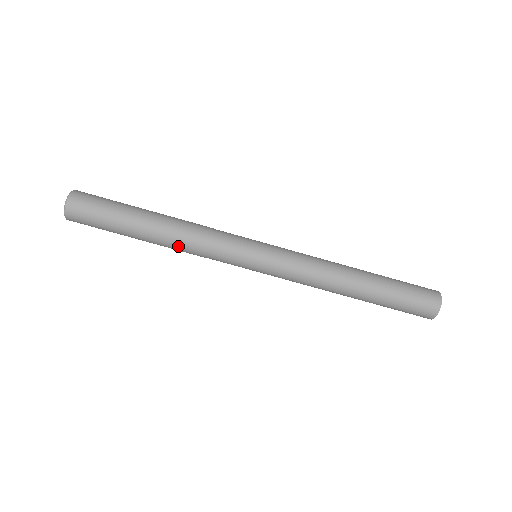
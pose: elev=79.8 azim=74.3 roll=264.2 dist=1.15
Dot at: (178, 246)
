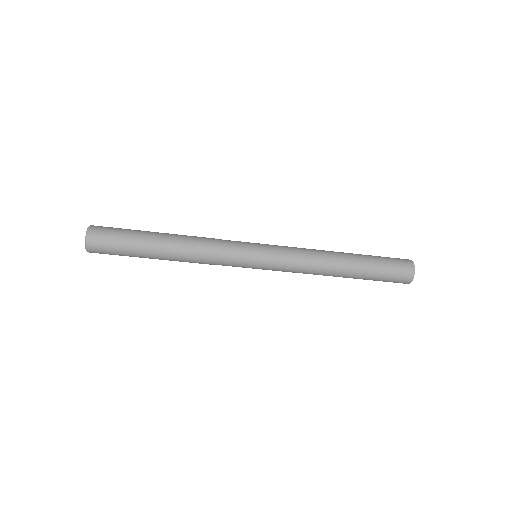
Dot at: (189, 262)
